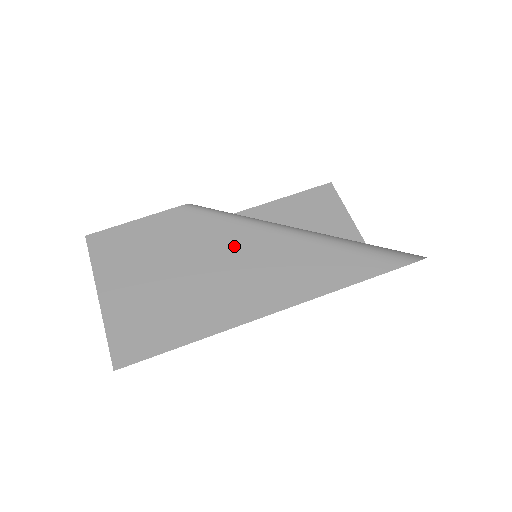
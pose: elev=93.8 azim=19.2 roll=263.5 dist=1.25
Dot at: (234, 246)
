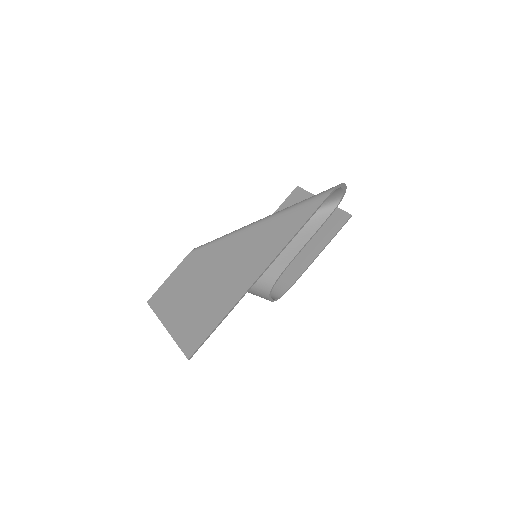
Dot at: (226, 253)
